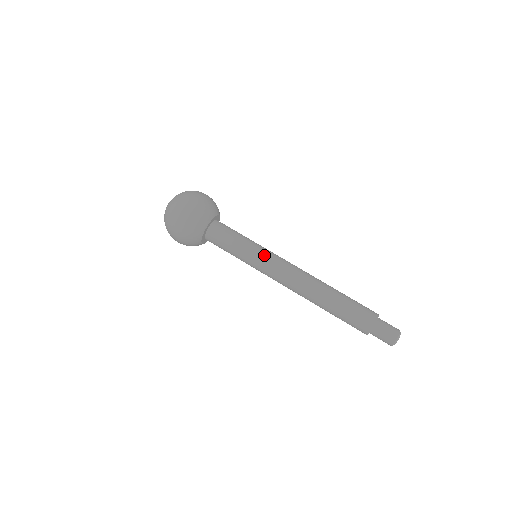
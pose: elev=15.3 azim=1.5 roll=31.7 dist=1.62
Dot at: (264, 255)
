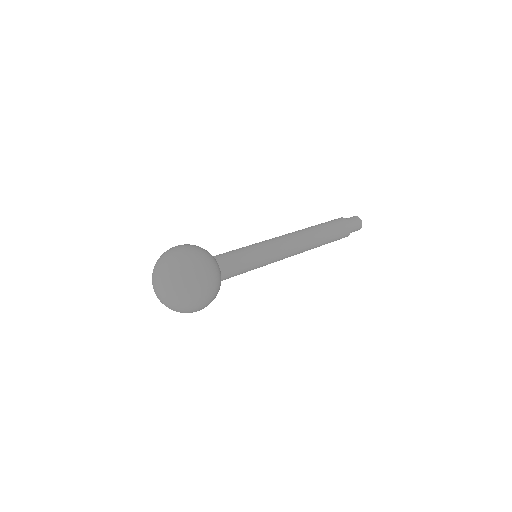
Dot at: (270, 252)
